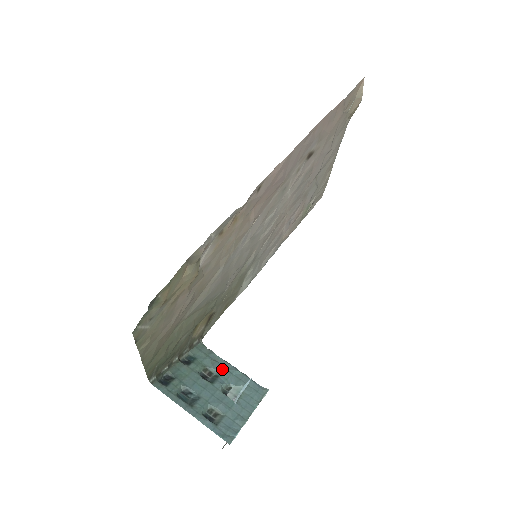
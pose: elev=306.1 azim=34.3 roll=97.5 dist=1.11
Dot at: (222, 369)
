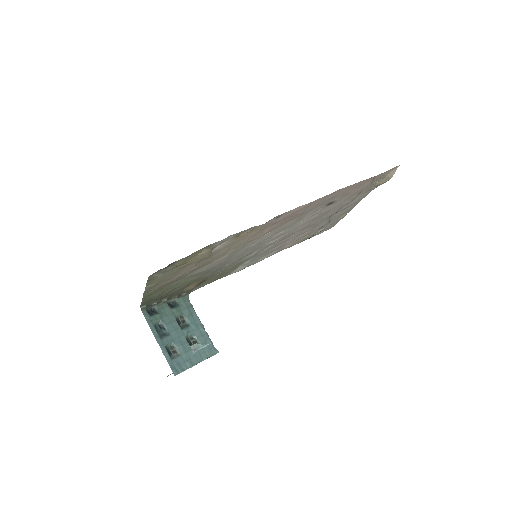
Dot at: (193, 322)
